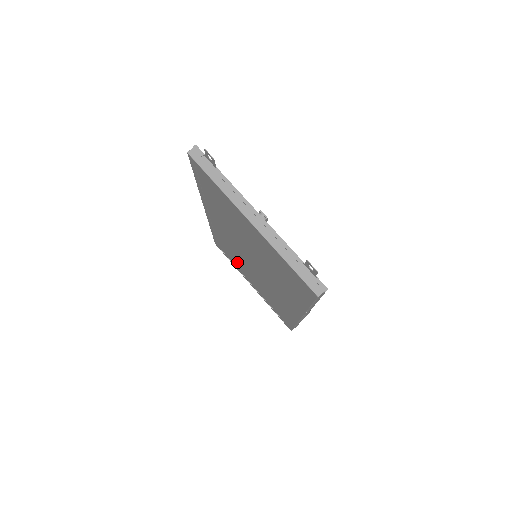
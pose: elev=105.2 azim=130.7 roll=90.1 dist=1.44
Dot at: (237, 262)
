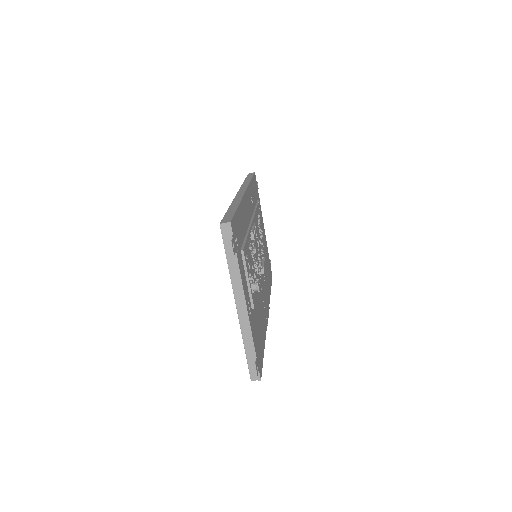
Dot at: occluded
